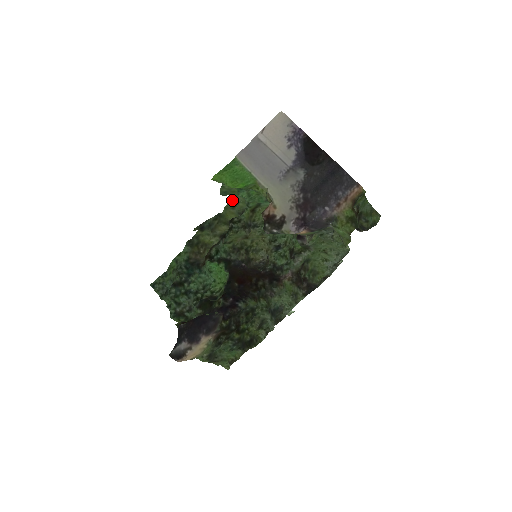
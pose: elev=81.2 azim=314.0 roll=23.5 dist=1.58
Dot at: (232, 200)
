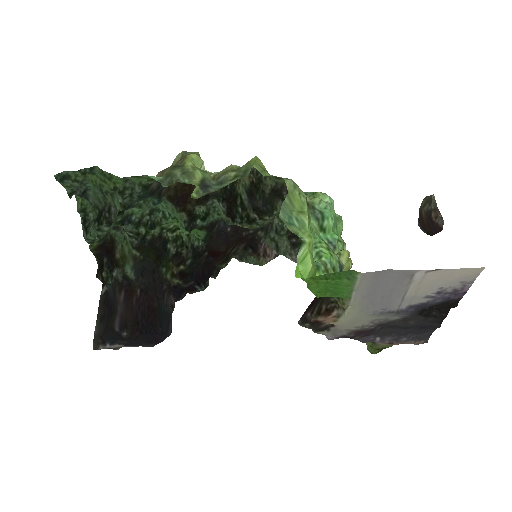
Dot at: (284, 178)
